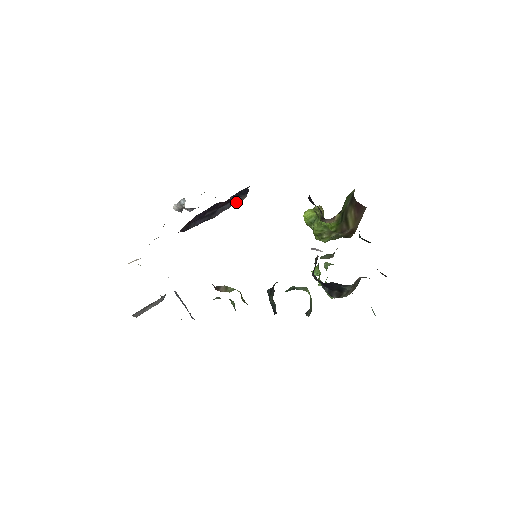
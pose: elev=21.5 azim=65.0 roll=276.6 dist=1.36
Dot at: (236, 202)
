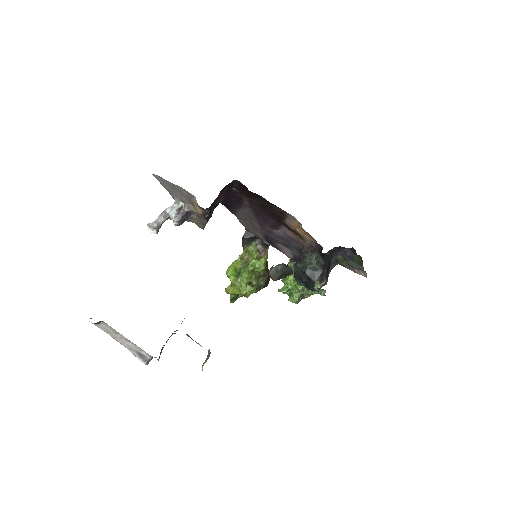
Dot at: occluded
